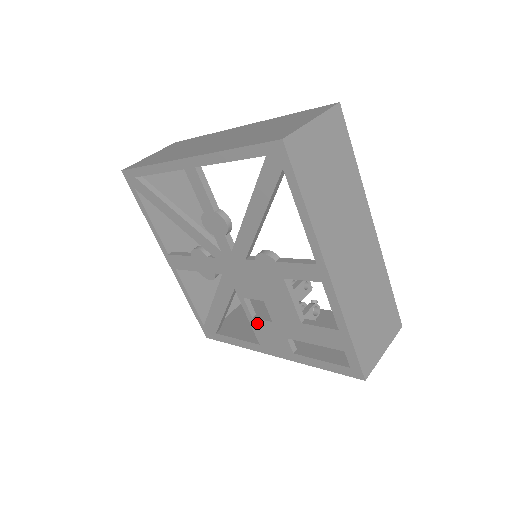
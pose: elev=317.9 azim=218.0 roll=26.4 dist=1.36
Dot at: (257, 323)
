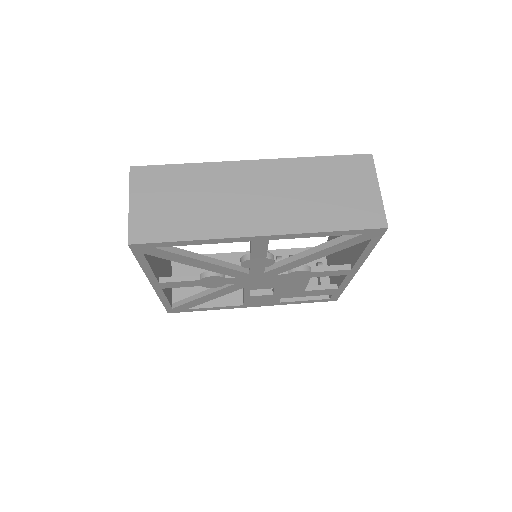
Dot at: (253, 298)
